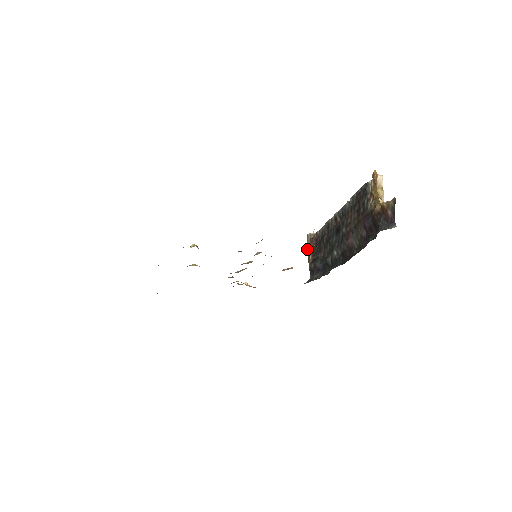
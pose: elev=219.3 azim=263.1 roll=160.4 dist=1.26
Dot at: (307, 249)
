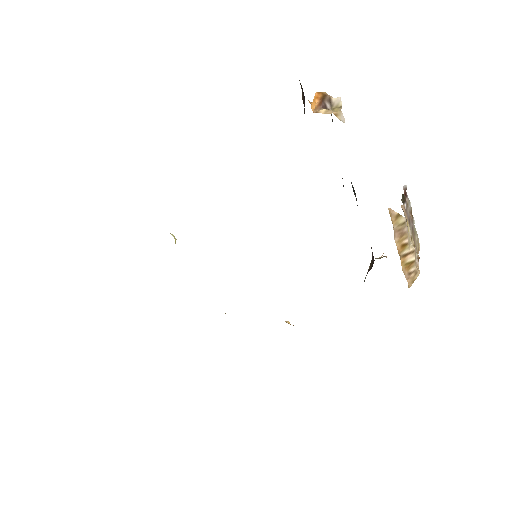
Dot at: occluded
